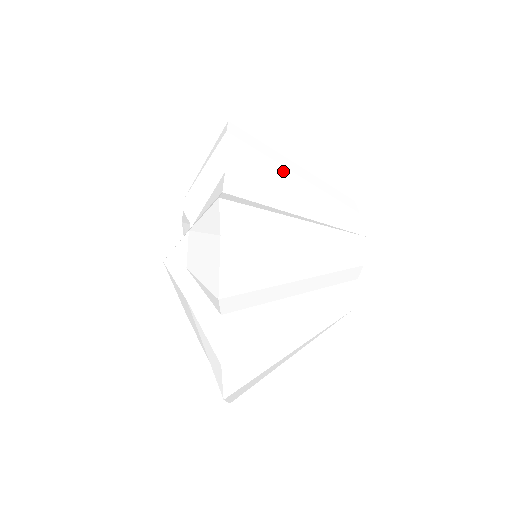
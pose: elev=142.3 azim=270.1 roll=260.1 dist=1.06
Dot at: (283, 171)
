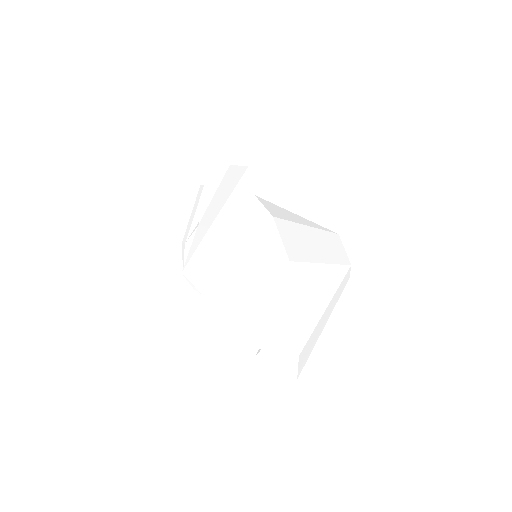
Dot at: occluded
